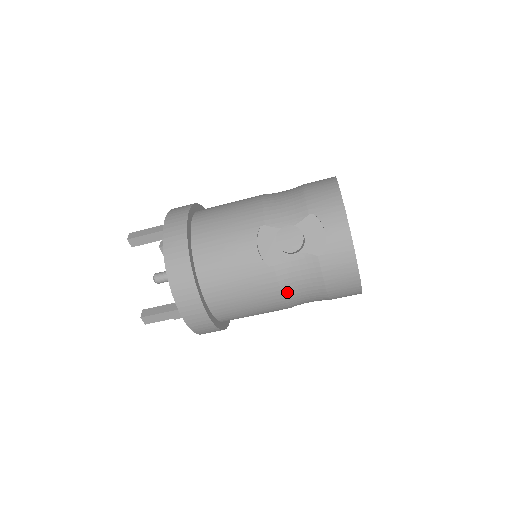
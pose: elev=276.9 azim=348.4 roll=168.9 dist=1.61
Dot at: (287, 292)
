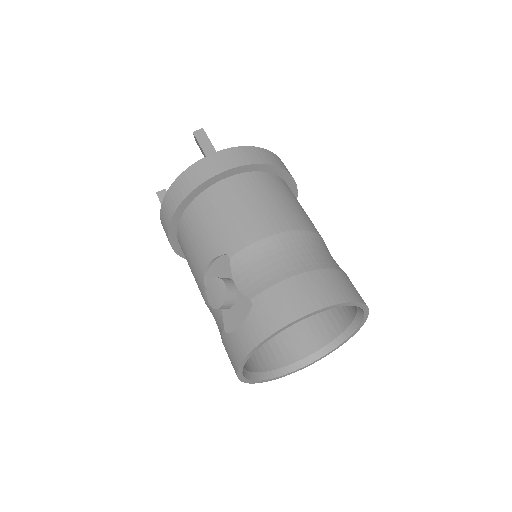
Dot at: occluded
